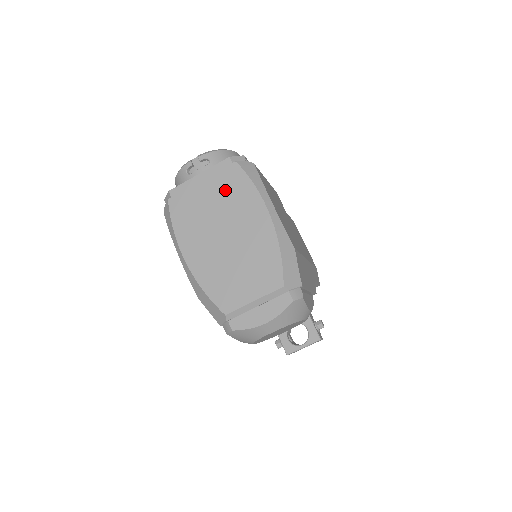
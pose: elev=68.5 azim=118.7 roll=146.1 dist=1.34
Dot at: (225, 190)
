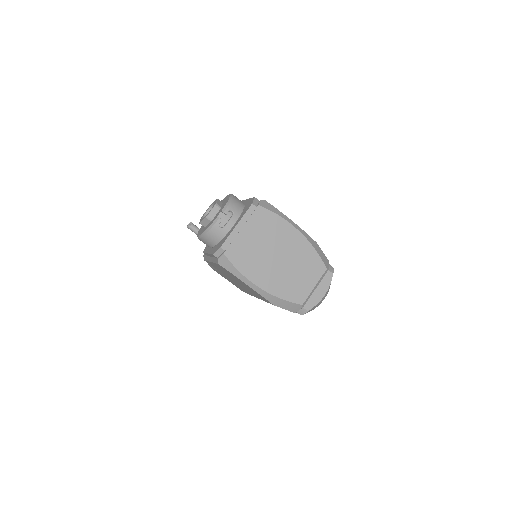
Dot at: (262, 228)
